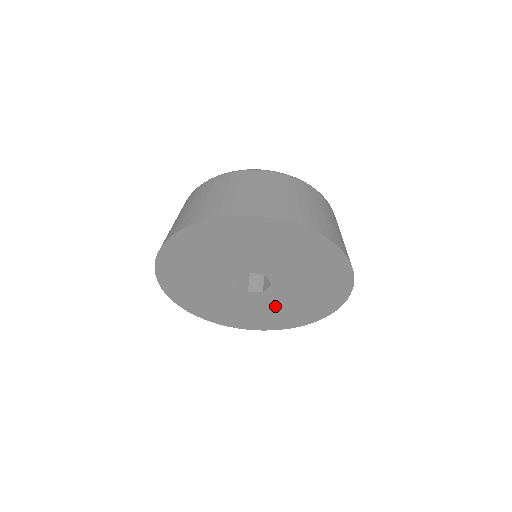
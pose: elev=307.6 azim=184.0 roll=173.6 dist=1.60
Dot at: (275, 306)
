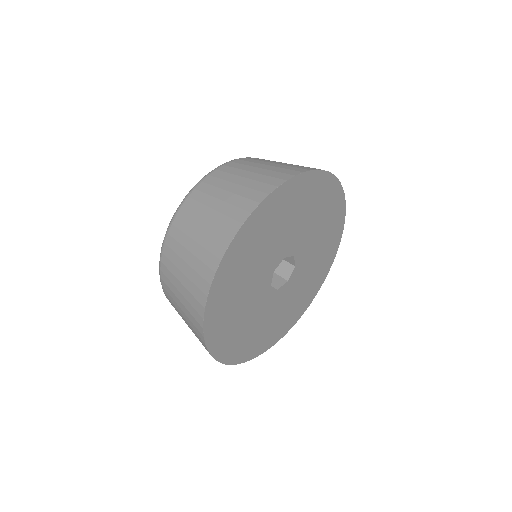
Dot at: (265, 317)
